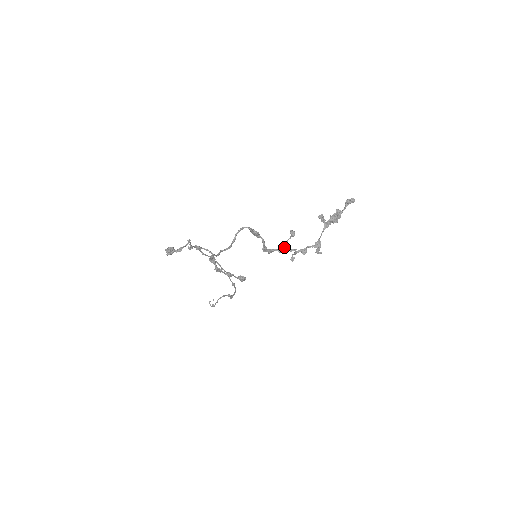
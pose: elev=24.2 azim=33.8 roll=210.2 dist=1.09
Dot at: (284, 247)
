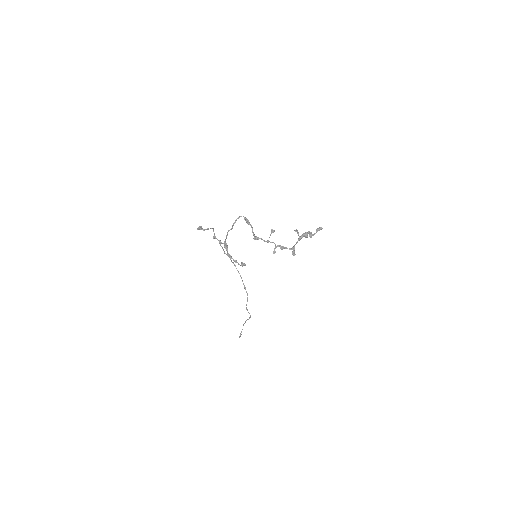
Dot at: (268, 240)
